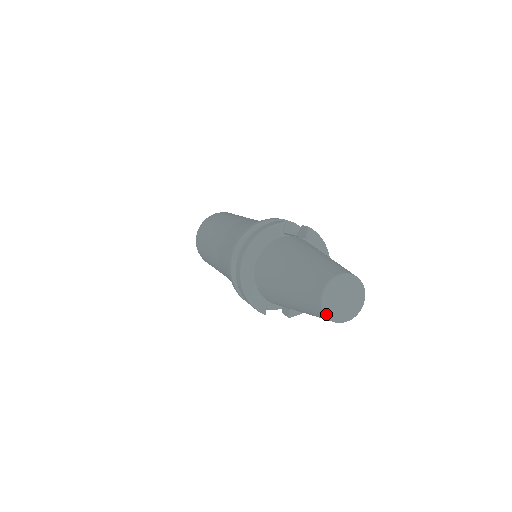
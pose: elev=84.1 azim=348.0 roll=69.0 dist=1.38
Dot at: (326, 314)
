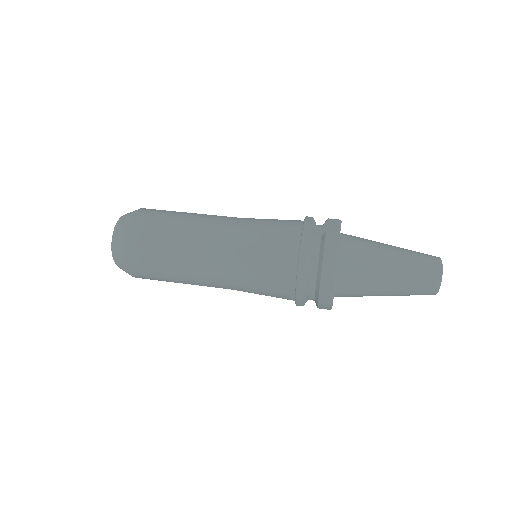
Dot at: occluded
